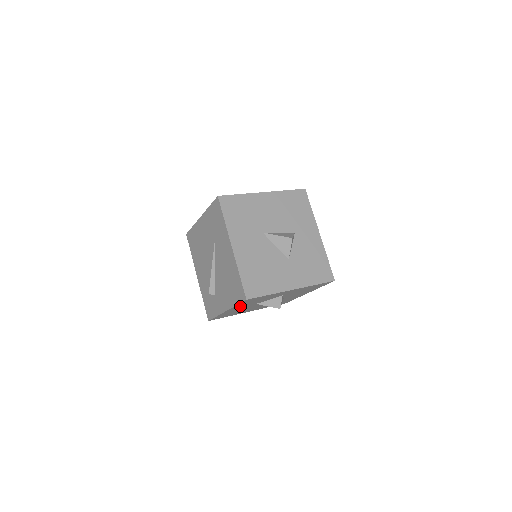
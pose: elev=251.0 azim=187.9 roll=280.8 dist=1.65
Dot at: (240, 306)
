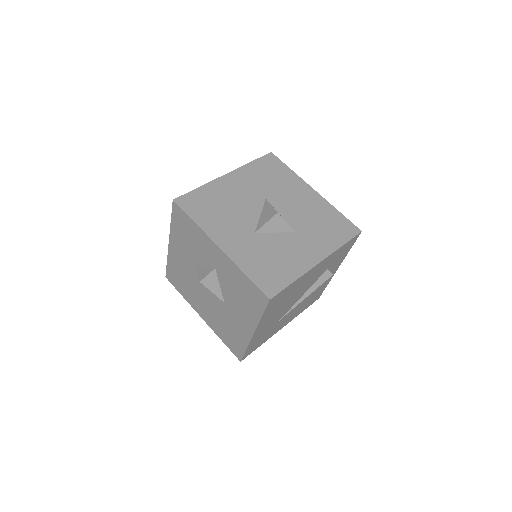
Dot at: (179, 242)
